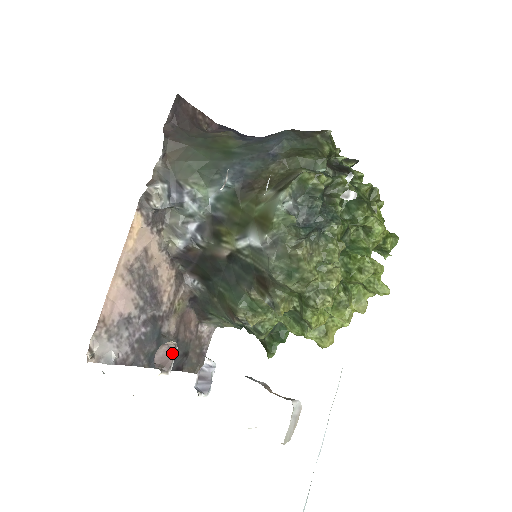
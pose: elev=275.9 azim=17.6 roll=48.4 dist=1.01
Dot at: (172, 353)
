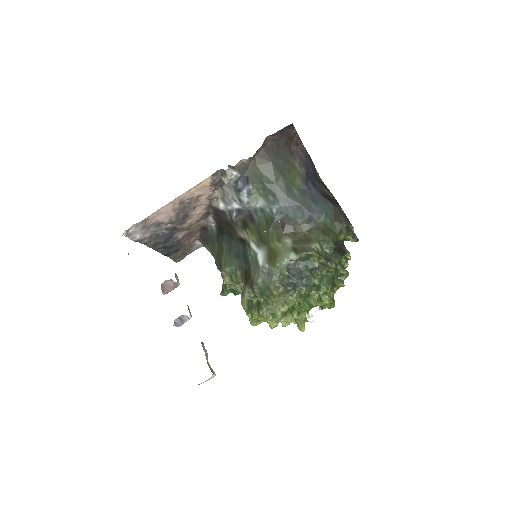
Dot at: (174, 287)
